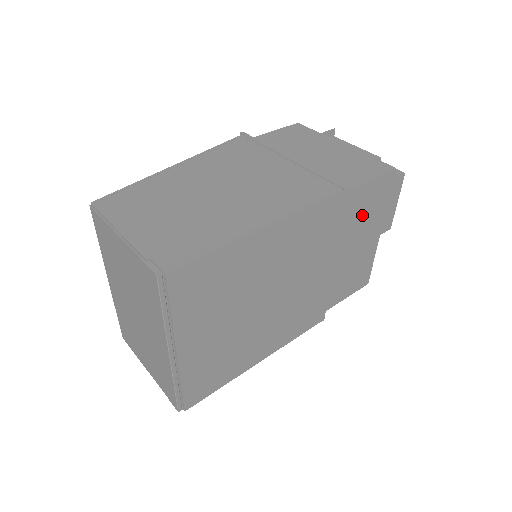
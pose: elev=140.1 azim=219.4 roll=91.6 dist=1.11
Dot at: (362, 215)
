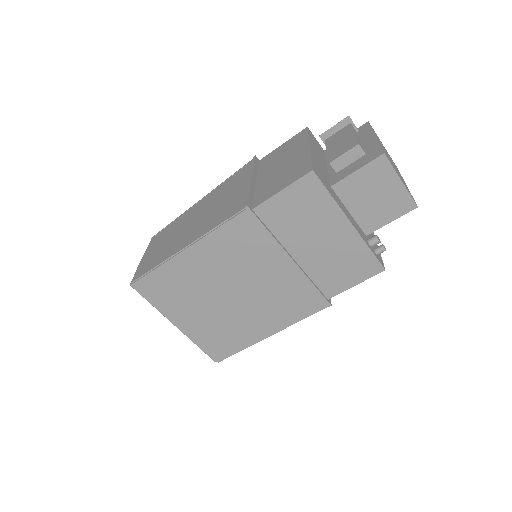
Dot at: (301, 217)
